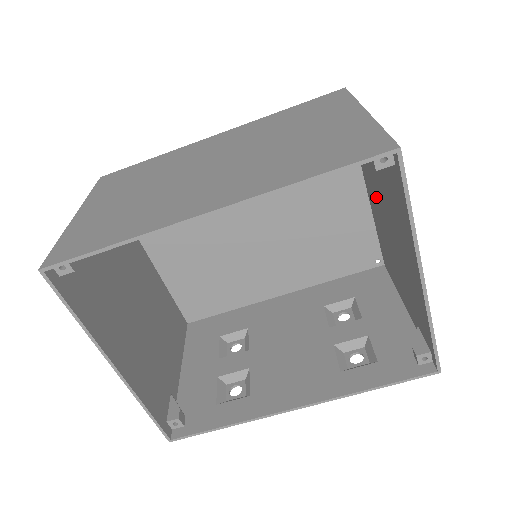
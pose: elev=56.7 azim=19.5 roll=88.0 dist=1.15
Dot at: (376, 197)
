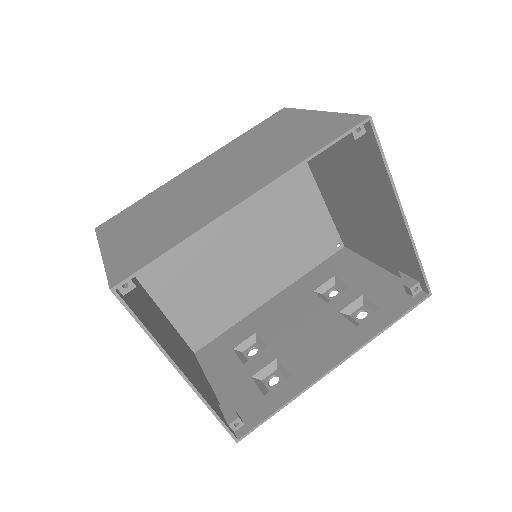
Dot at: (334, 183)
